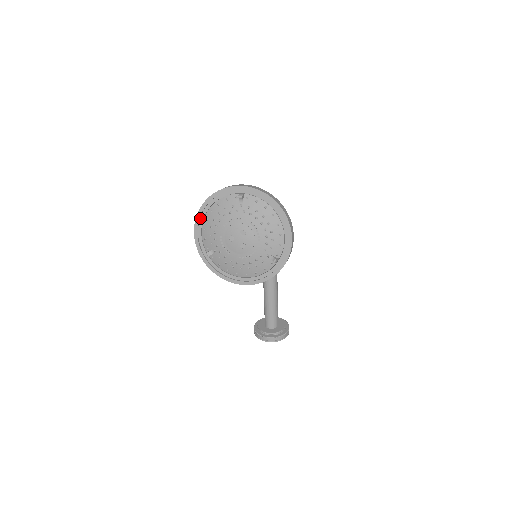
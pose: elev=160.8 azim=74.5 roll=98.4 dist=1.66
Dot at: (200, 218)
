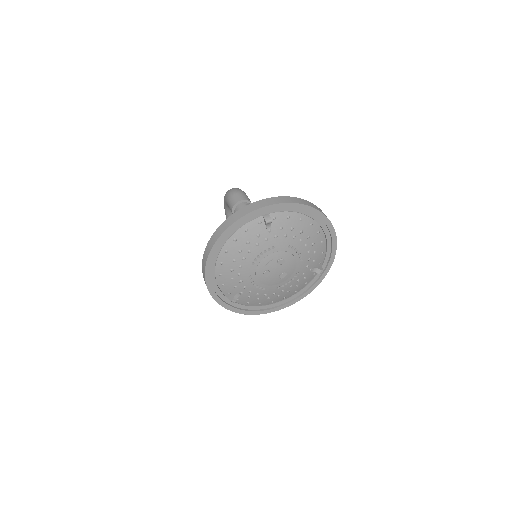
Dot at: (210, 265)
